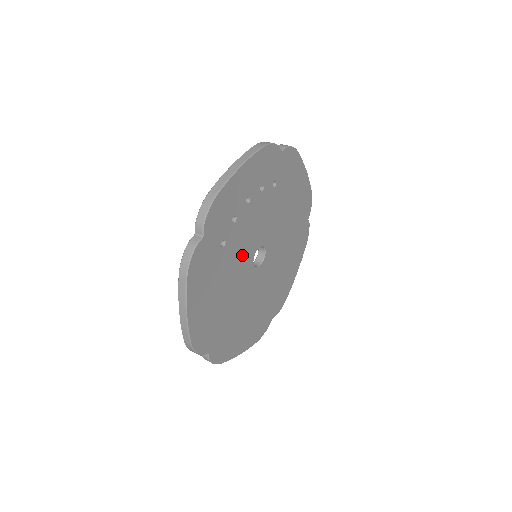
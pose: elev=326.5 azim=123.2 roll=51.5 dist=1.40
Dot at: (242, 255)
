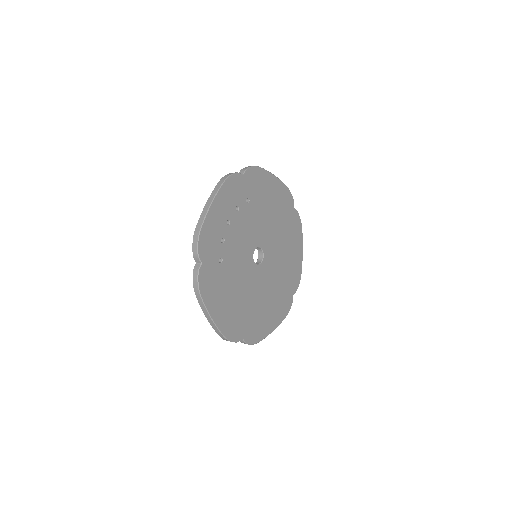
Dot at: (241, 261)
